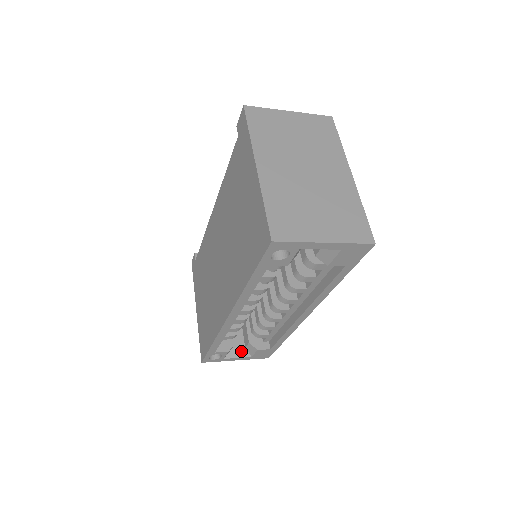
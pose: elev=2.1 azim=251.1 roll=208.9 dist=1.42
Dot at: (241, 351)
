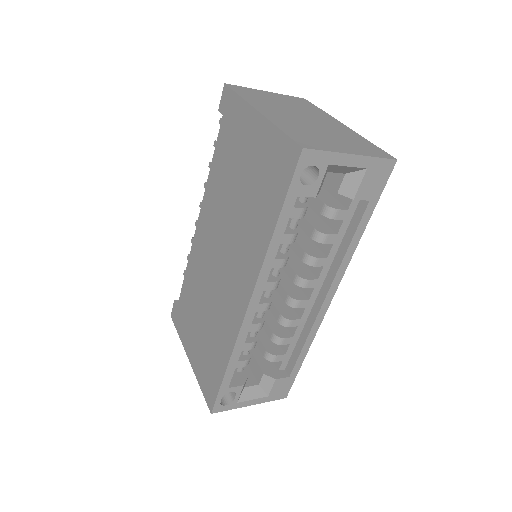
Dot at: (255, 390)
